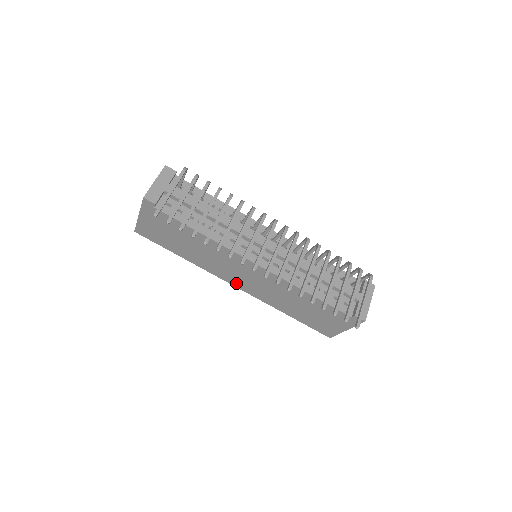
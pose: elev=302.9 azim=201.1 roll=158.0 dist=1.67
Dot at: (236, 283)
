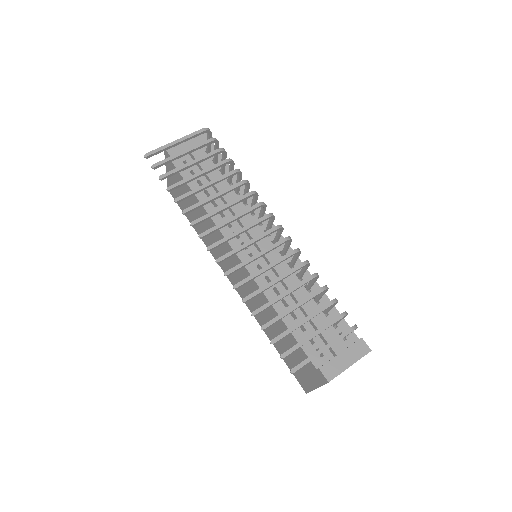
Dot at: (231, 279)
